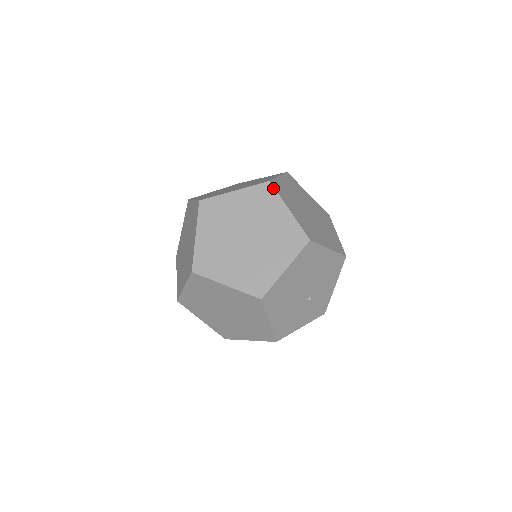
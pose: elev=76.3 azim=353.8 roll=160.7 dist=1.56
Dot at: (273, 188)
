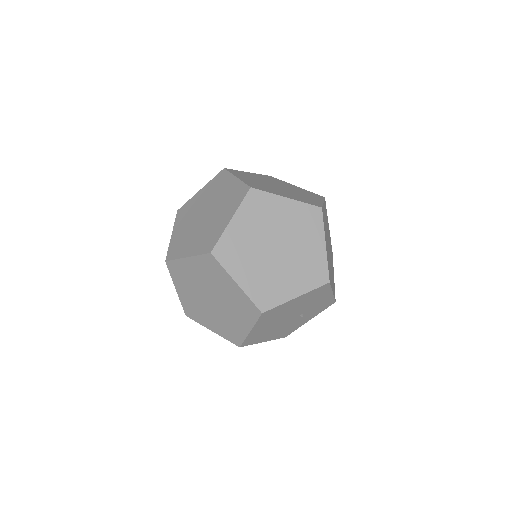
Dot at: (216, 260)
